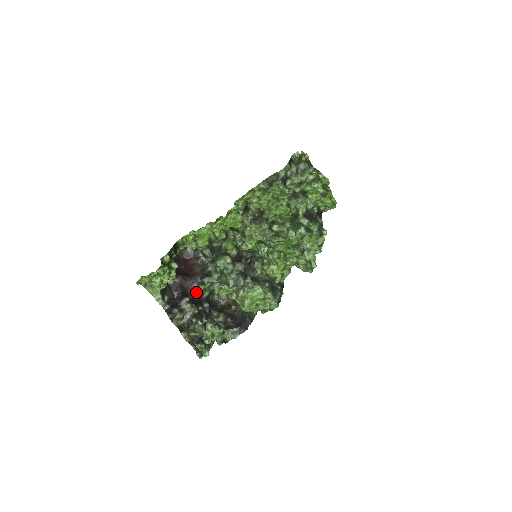
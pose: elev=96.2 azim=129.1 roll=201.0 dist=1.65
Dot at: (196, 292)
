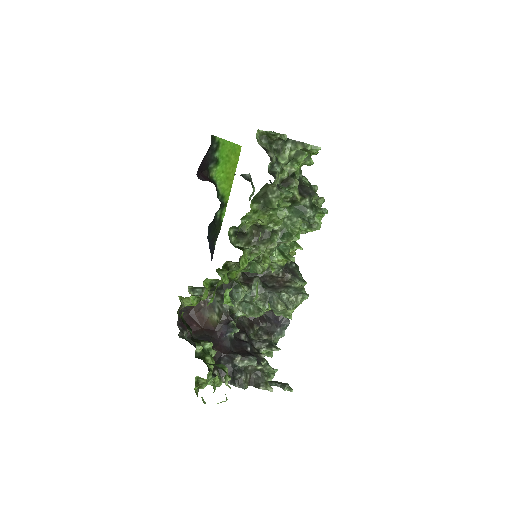
Dot at: (231, 338)
